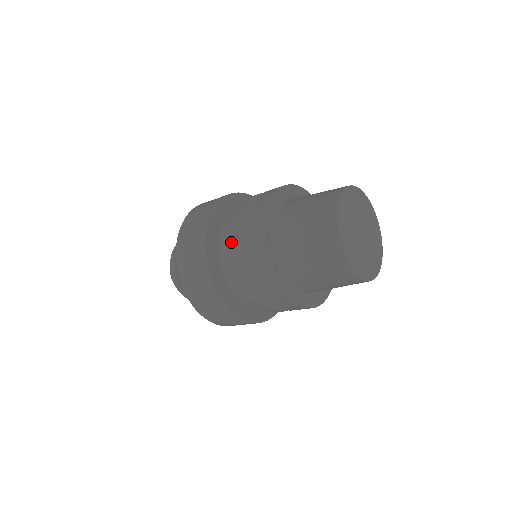
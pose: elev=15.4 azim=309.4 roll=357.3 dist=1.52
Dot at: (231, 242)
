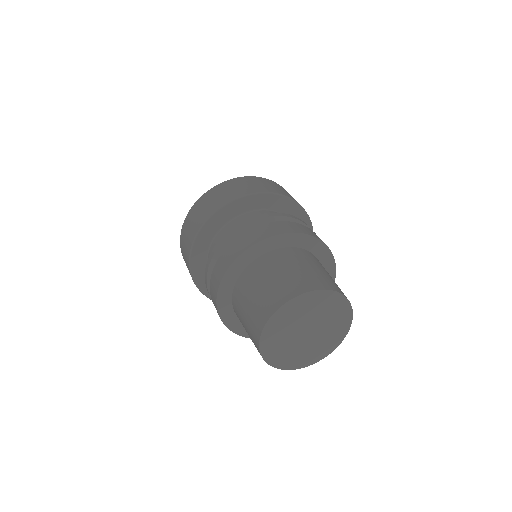
Dot at: occluded
